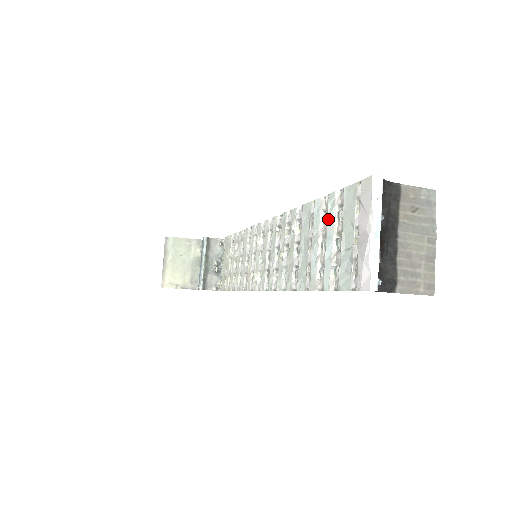
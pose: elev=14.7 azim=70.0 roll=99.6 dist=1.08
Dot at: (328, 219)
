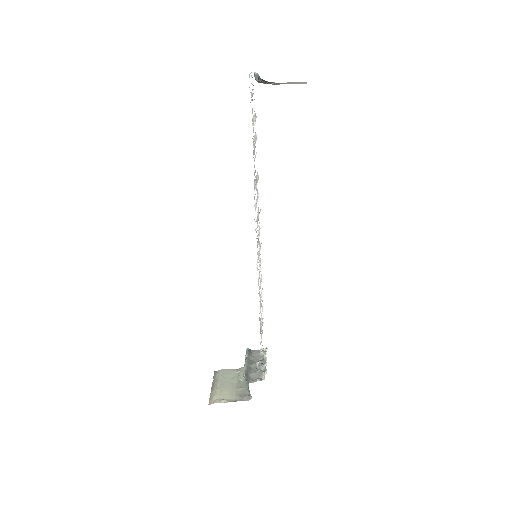
Dot at: occluded
